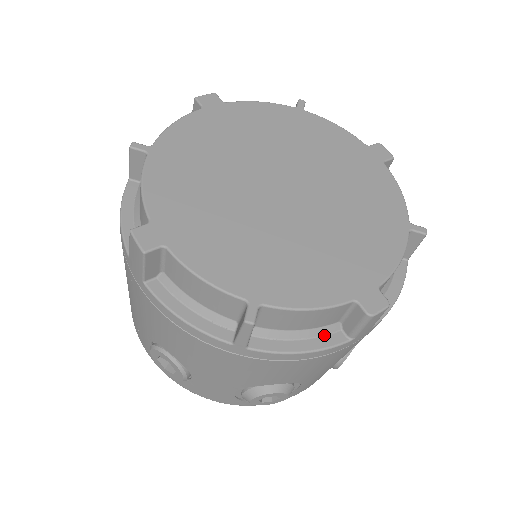
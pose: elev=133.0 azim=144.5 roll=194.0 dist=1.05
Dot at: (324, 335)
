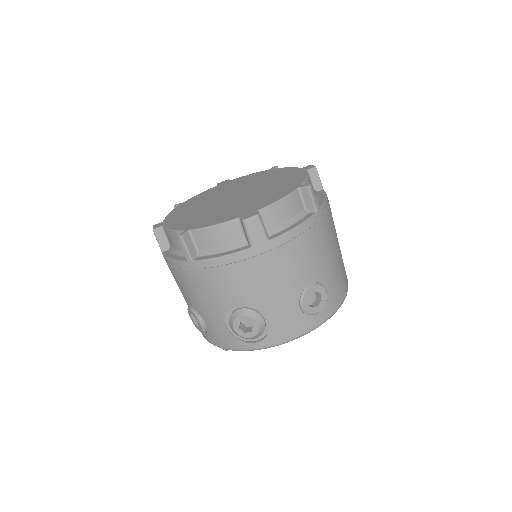
Dot at: (237, 249)
